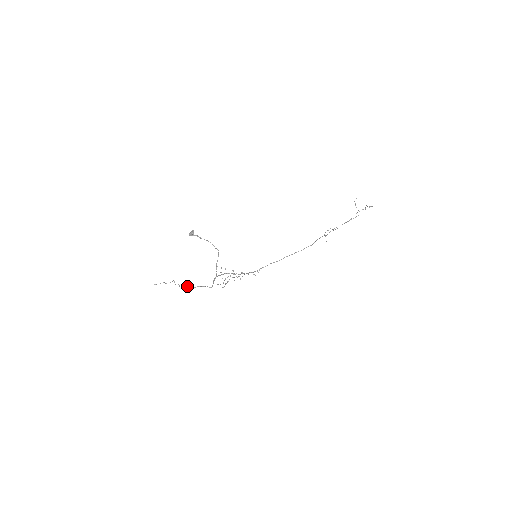
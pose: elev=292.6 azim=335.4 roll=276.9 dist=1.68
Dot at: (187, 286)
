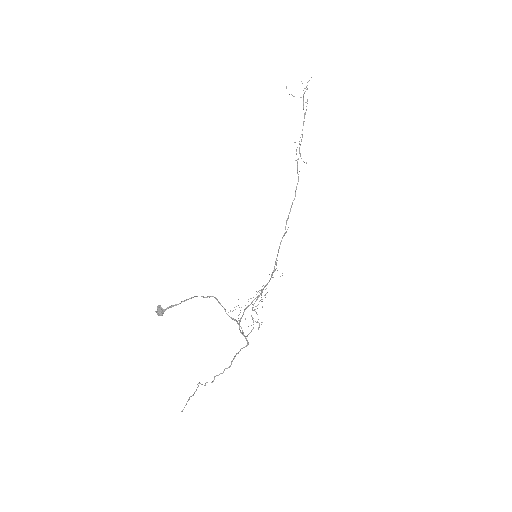
Dot at: (220, 373)
